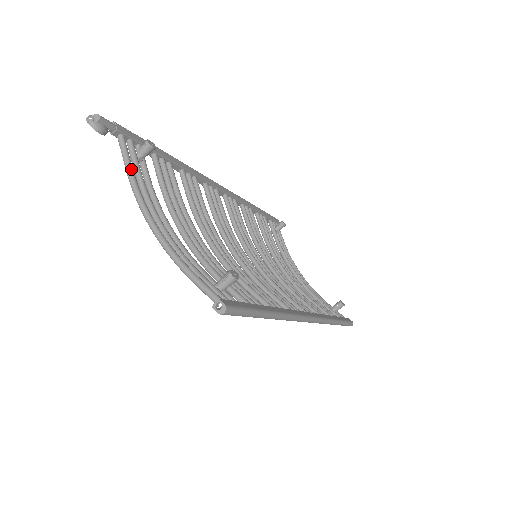
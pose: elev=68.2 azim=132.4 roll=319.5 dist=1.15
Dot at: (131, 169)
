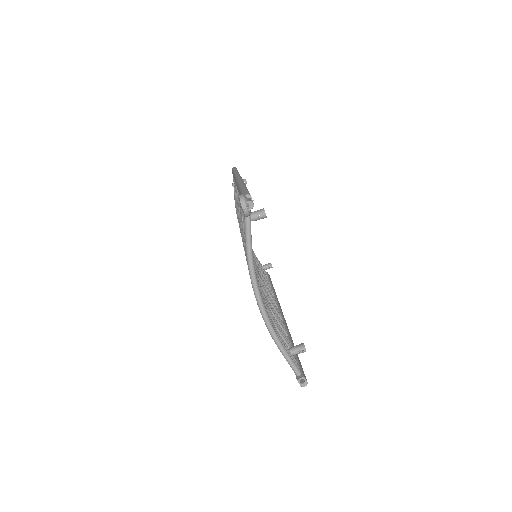
Dot at: occluded
